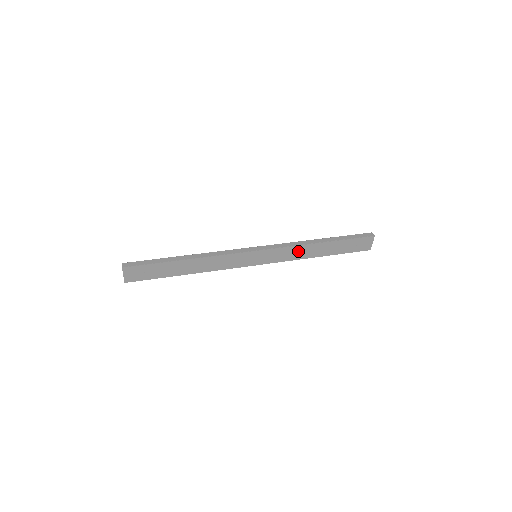
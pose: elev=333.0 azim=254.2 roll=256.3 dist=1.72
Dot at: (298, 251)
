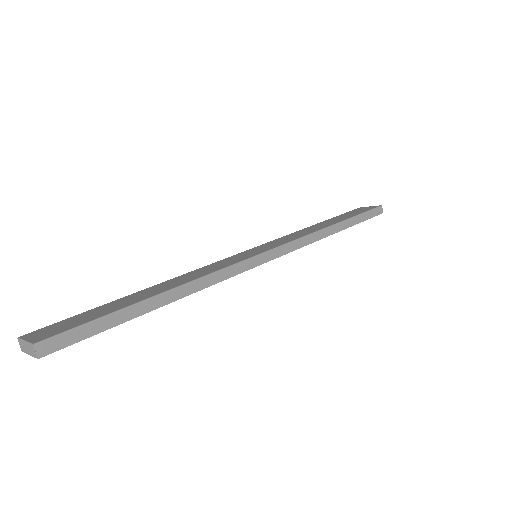
Dot at: occluded
